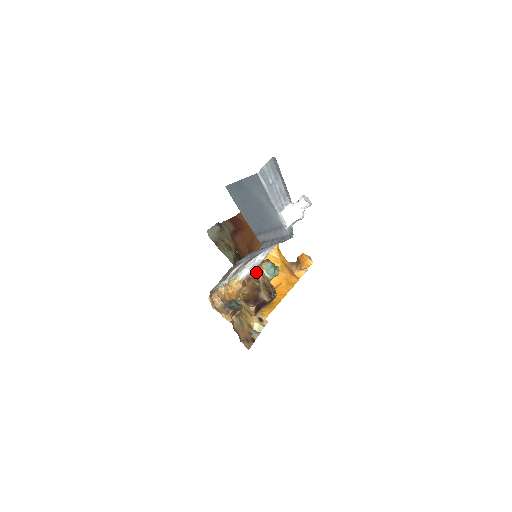
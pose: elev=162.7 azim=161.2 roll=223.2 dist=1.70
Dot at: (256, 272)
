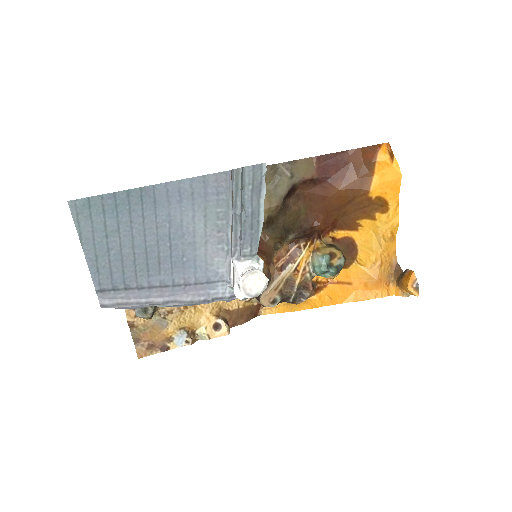
Dot at: (290, 258)
